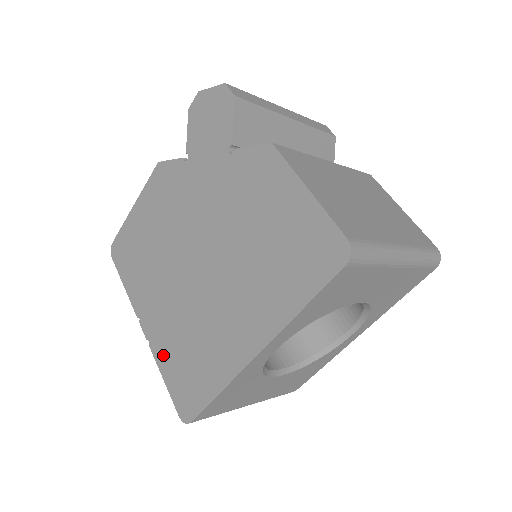
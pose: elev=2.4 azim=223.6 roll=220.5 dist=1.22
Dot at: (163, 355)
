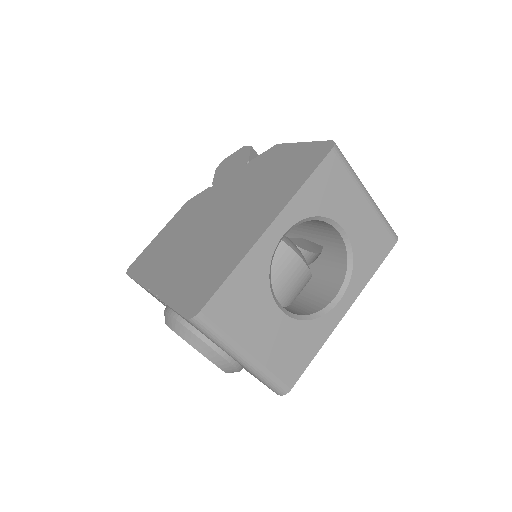
Dot at: (173, 291)
